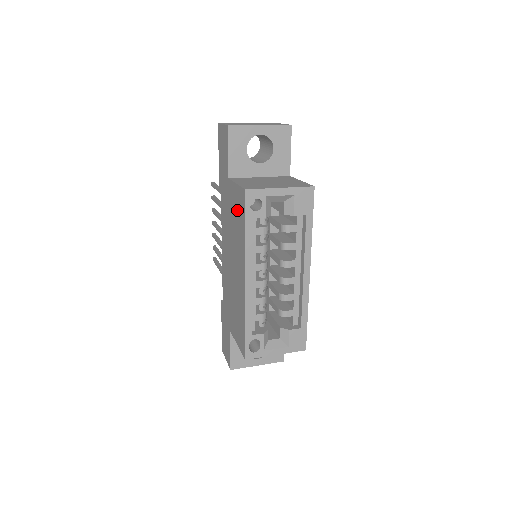
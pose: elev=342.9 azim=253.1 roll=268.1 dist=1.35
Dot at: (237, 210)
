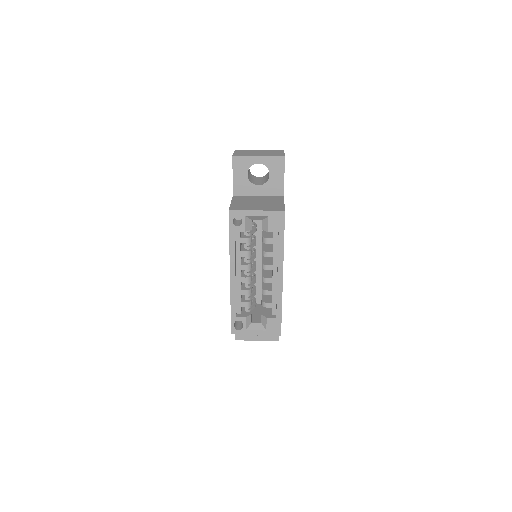
Dot at: occluded
